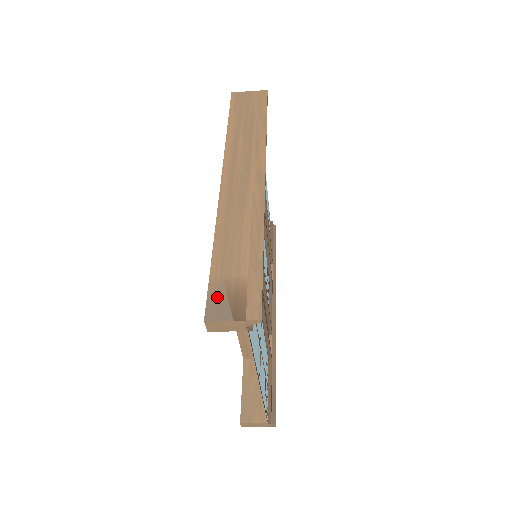
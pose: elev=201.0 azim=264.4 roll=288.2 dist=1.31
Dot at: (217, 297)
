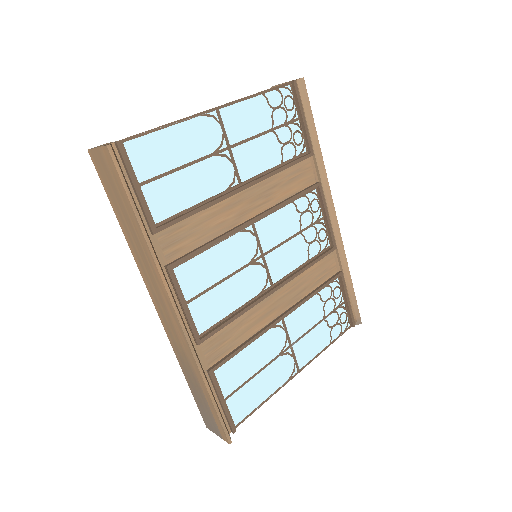
Dot at: (204, 416)
